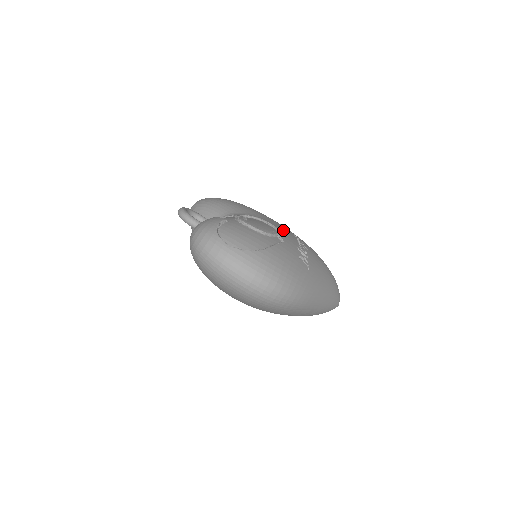
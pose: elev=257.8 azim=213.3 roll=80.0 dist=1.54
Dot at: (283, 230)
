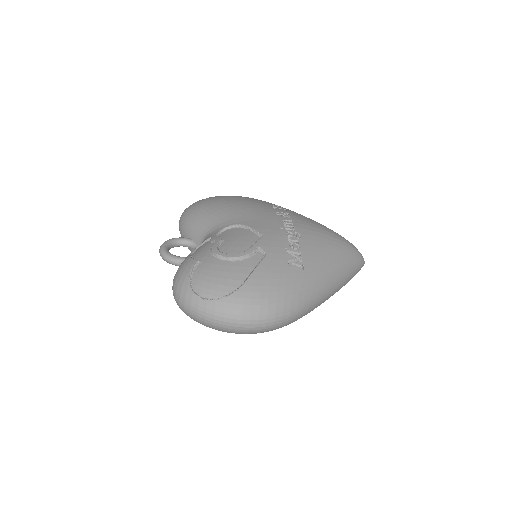
Dot at: (267, 230)
